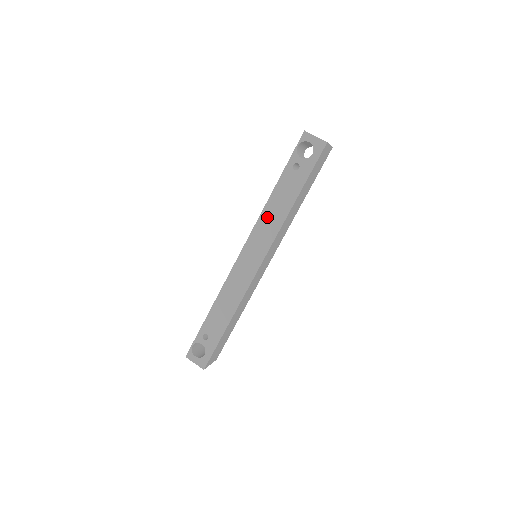
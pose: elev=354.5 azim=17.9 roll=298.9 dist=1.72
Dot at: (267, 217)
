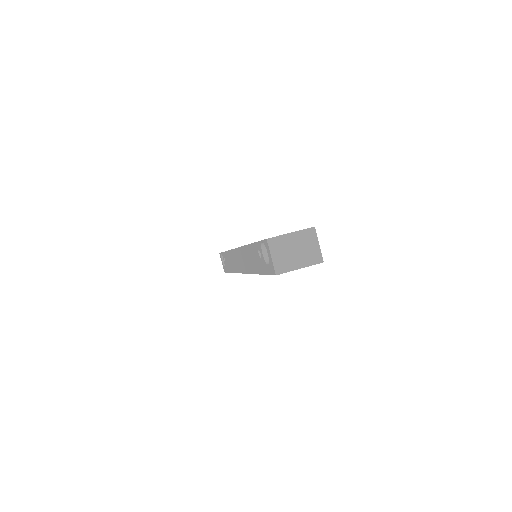
Dot at: (246, 254)
